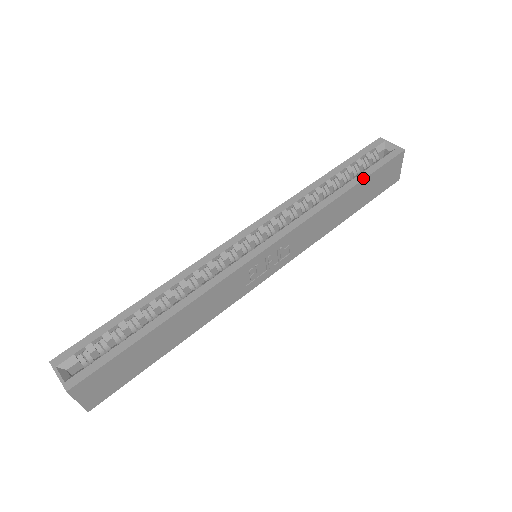
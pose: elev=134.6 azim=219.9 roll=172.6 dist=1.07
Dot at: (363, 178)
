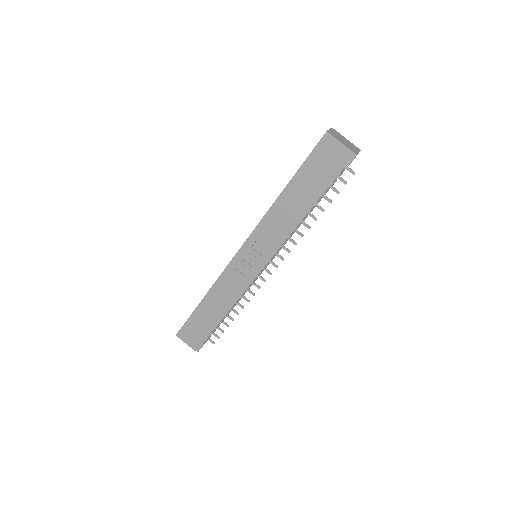
Dot at: occluded
